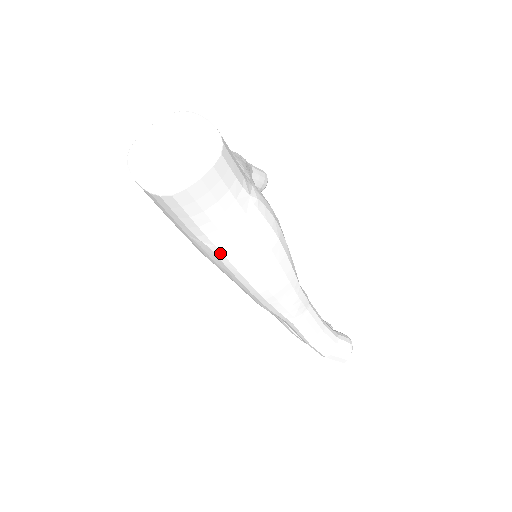
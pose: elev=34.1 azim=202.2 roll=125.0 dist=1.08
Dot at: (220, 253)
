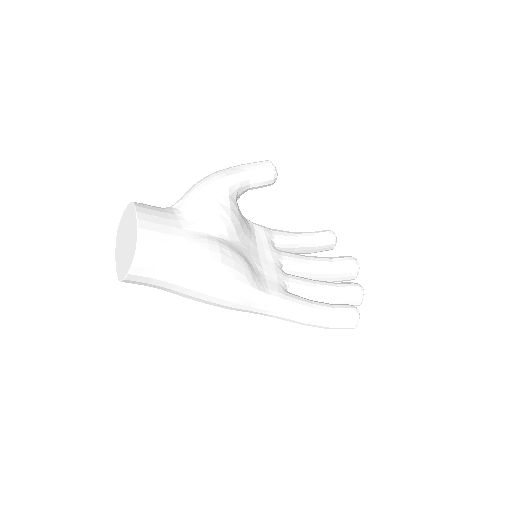
Dot at: (180, 295)
